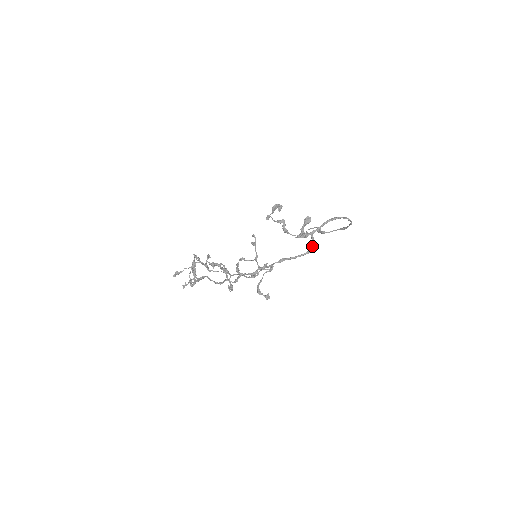
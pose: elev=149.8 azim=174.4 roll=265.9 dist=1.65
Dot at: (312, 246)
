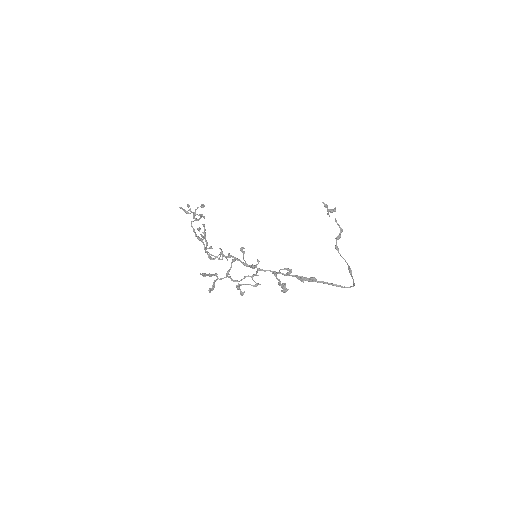
Dot at: occluded
